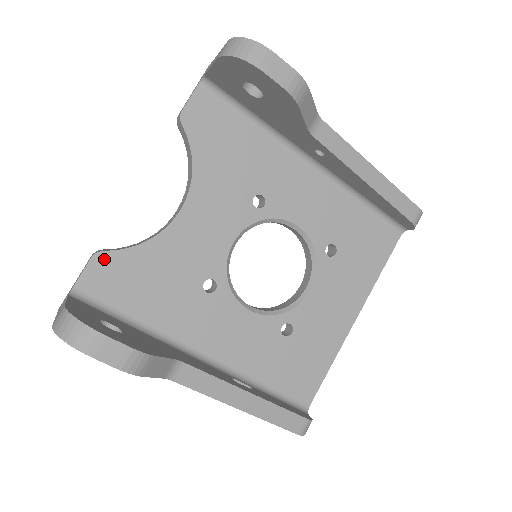
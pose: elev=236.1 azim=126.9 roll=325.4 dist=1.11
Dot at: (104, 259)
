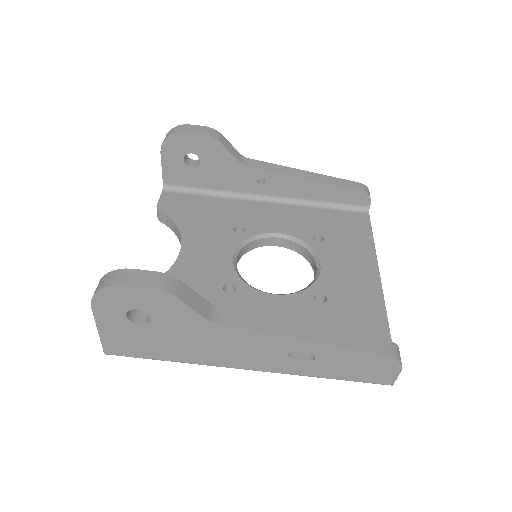
Dot at: occluded
